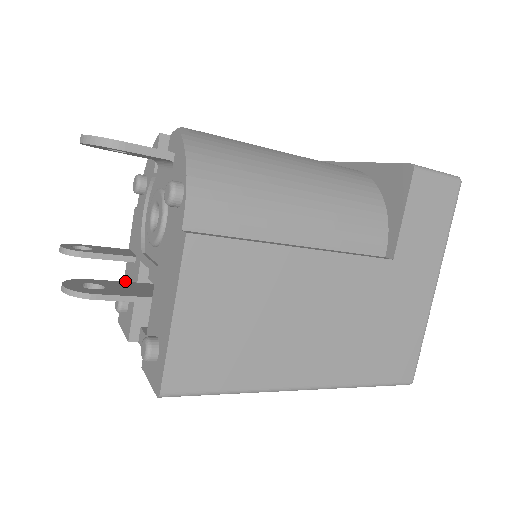
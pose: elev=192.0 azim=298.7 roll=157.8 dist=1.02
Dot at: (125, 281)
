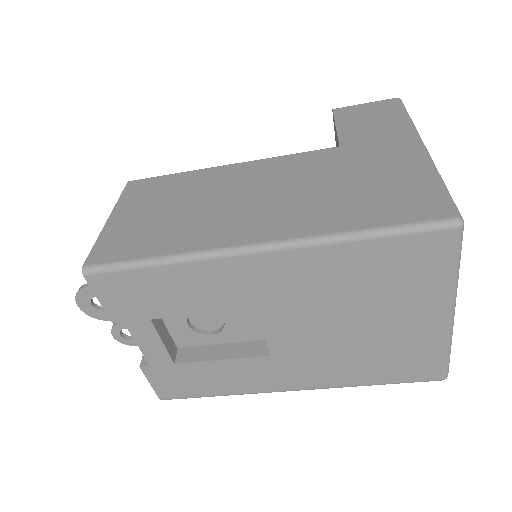
Dot at: occluded
